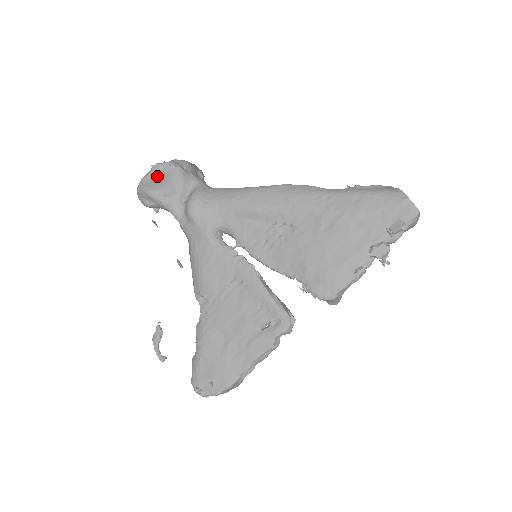
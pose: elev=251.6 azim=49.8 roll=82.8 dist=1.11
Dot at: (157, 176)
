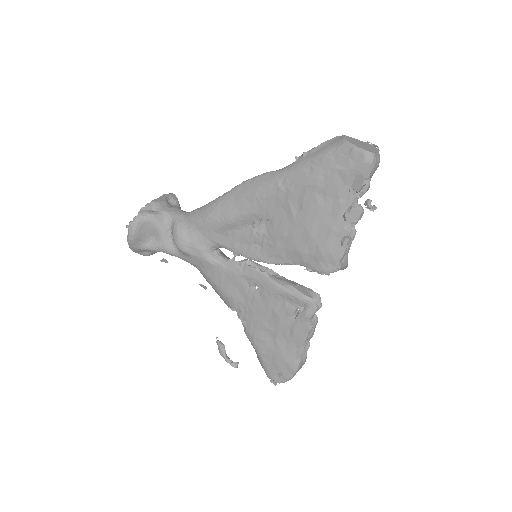
Dot at: (136, 233)
